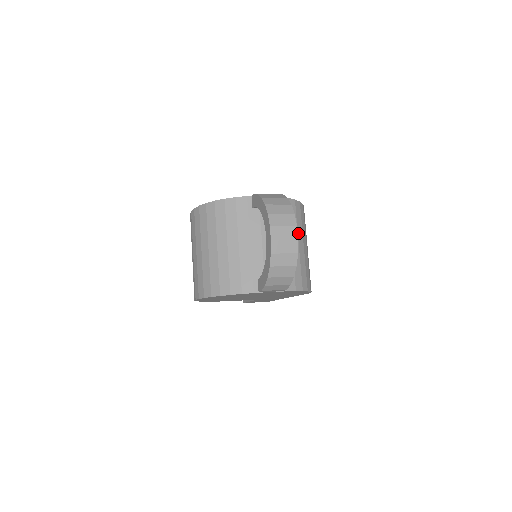
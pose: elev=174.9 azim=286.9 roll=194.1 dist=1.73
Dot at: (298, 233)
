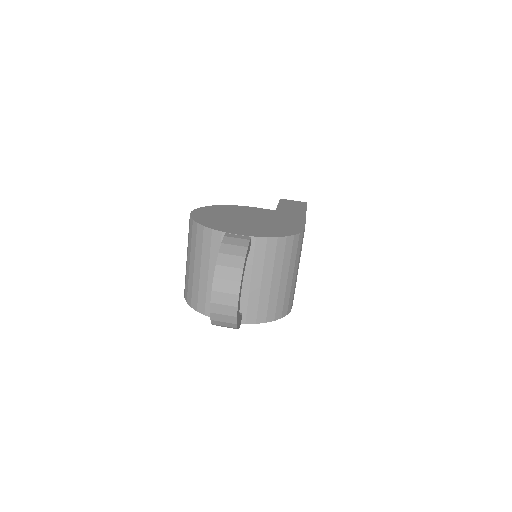
Dot at: (274, 270)
